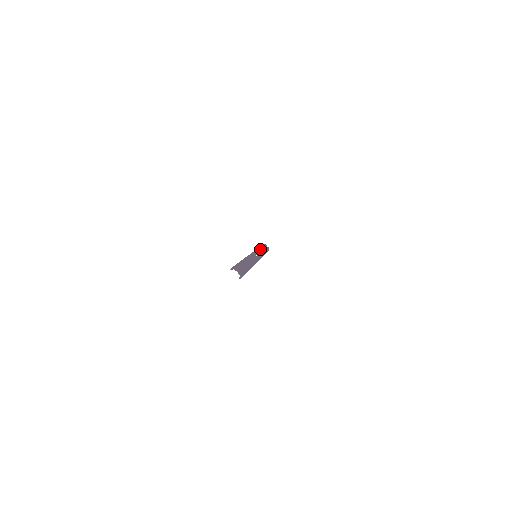
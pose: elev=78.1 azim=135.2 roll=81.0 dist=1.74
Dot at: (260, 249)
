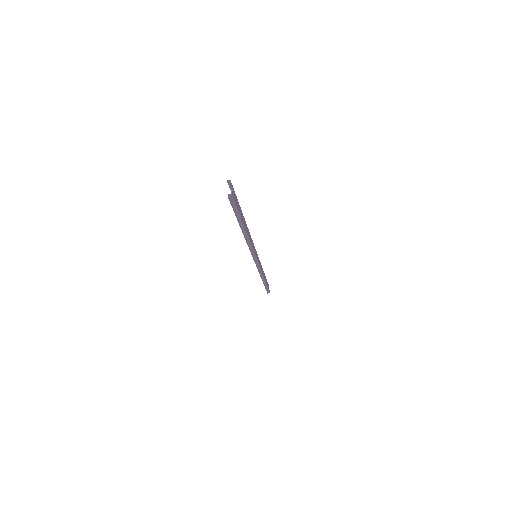
Dot at: occluded
